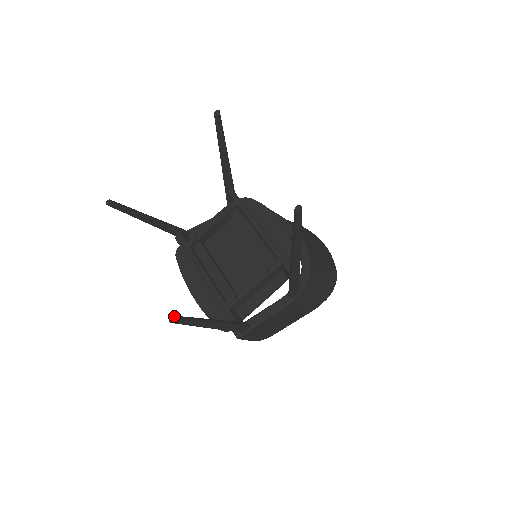
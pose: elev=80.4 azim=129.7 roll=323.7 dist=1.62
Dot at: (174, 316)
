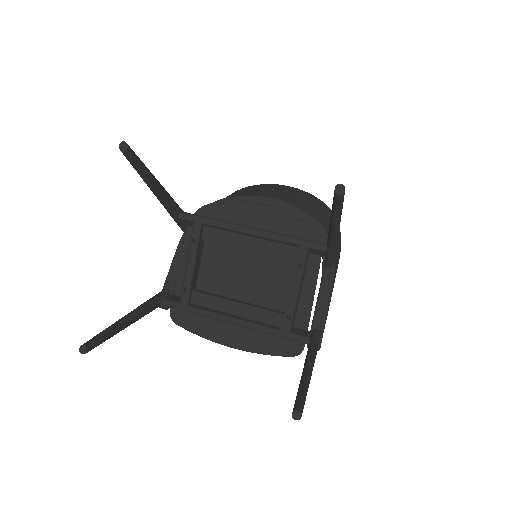
Dot at: (296, 411)
